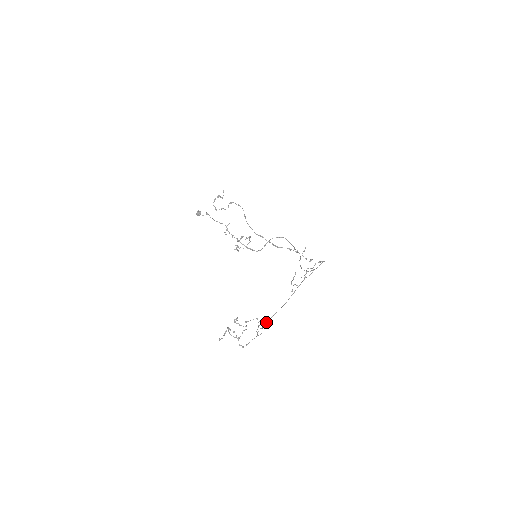
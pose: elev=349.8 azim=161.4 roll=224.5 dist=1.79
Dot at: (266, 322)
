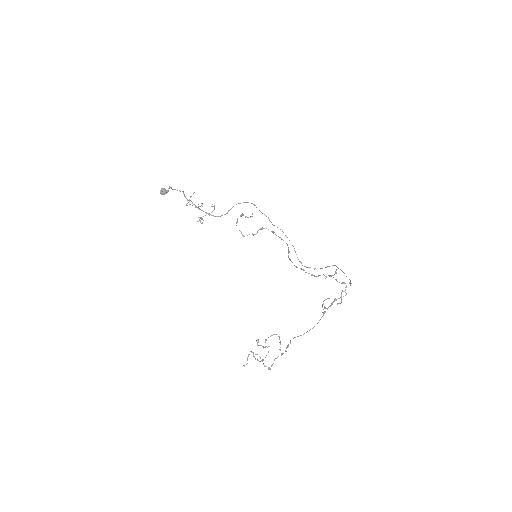
Dot at: (290, 341)
